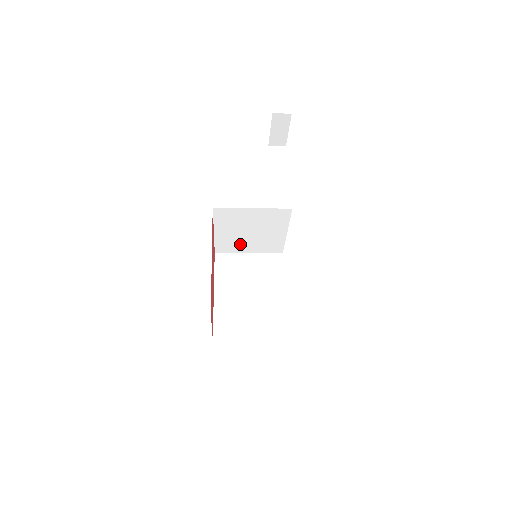
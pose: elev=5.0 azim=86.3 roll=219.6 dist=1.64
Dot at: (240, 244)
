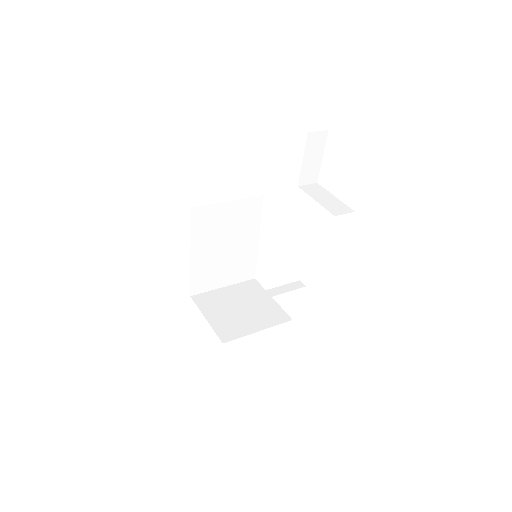
Dot at: occluded
